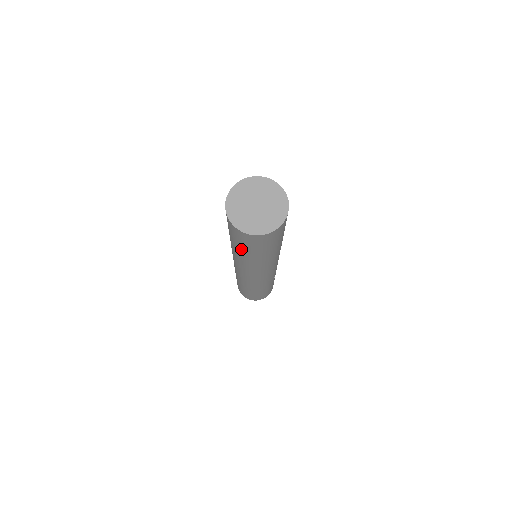
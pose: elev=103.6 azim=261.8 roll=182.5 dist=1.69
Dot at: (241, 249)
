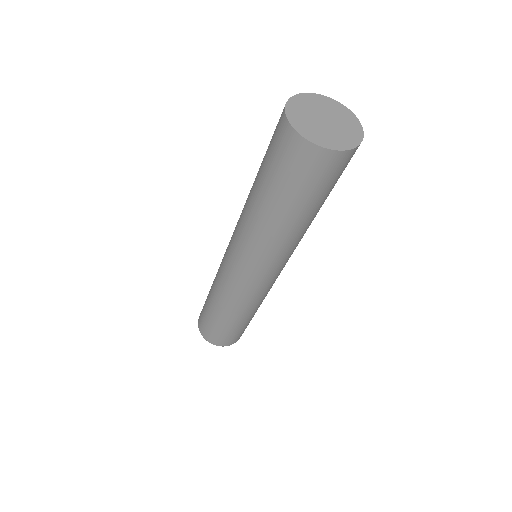
Dot at: (261, 178)
